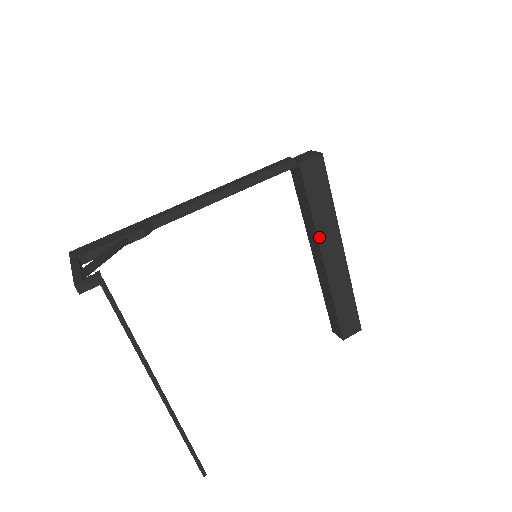
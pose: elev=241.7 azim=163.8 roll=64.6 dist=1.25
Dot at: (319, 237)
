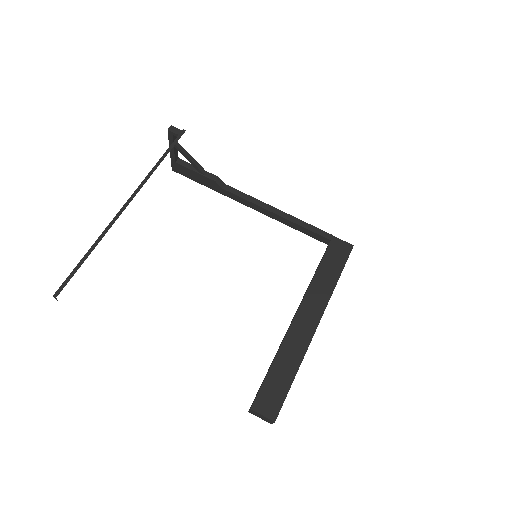
Dot at: (308, 293)
